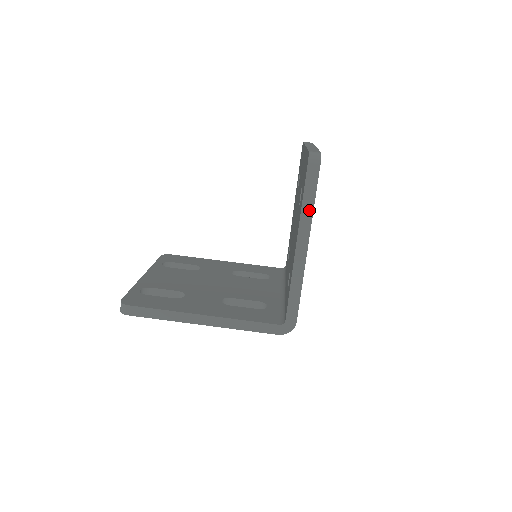
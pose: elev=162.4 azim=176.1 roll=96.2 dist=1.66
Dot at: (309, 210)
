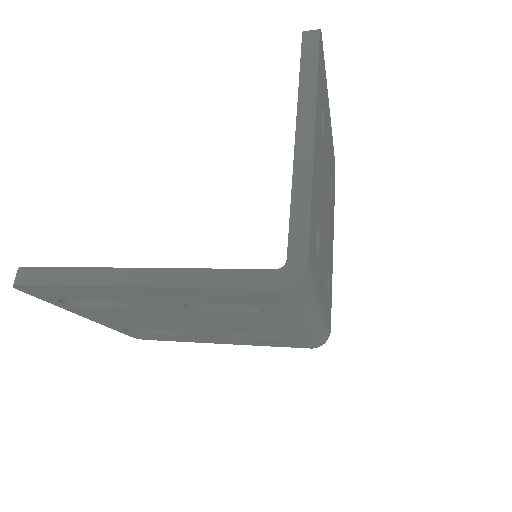
Dot at: (310, 85)
